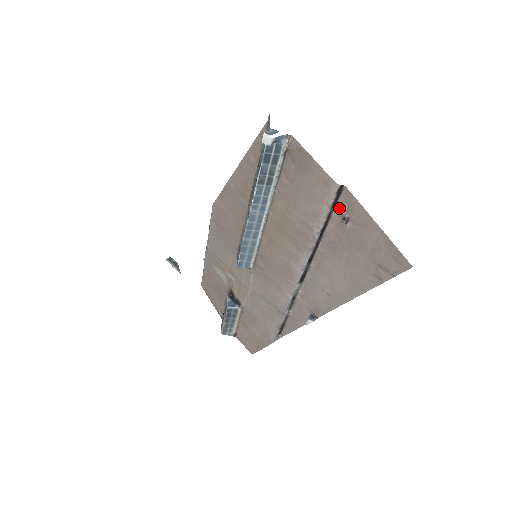
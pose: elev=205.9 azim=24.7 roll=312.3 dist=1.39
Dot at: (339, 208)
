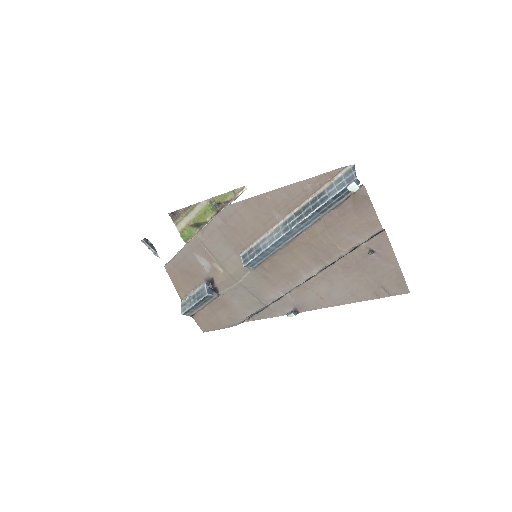
Dot at: (370, 242)
